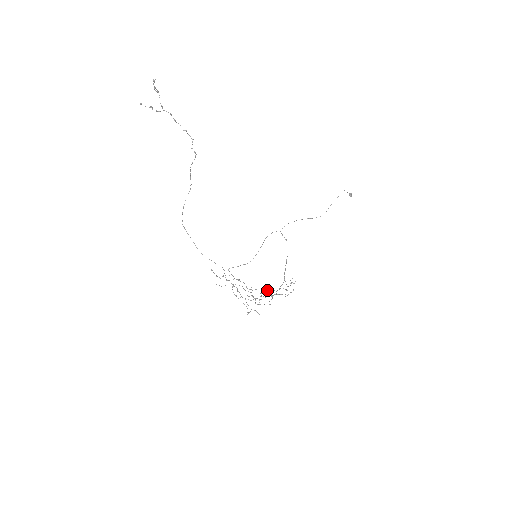
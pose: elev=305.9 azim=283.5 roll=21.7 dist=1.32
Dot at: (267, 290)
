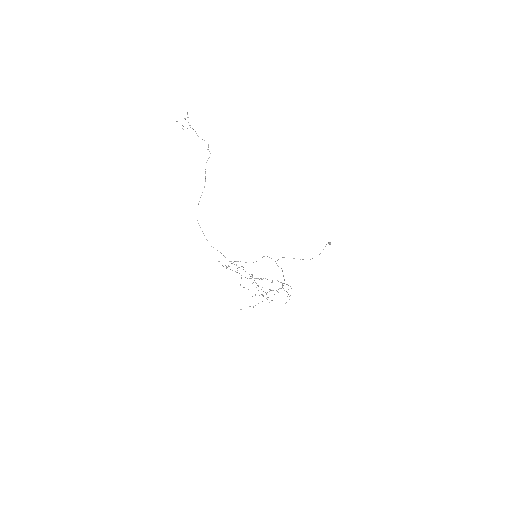
Dot at: (268, 297)
